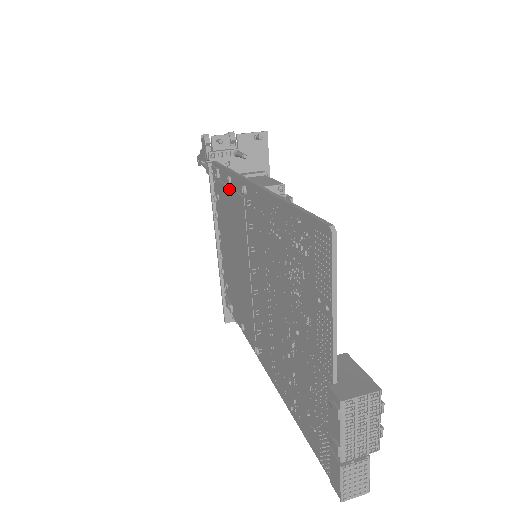
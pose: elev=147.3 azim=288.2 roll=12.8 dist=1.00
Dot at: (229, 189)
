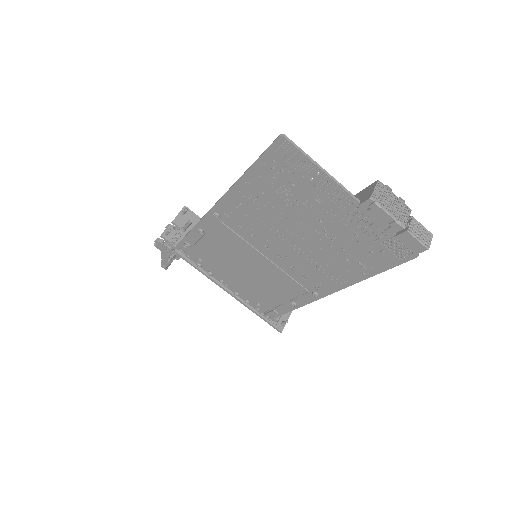
Dot at: (204, 237)
